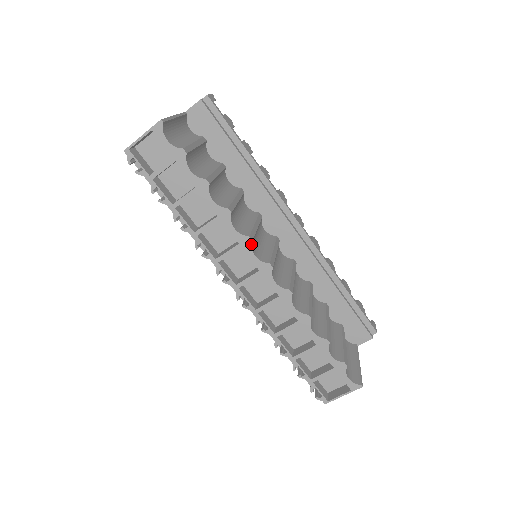
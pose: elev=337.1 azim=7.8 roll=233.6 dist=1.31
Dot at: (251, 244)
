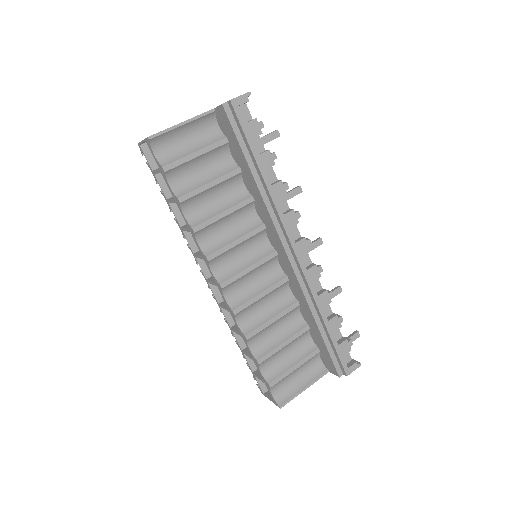
Dot at: (208, 263)
